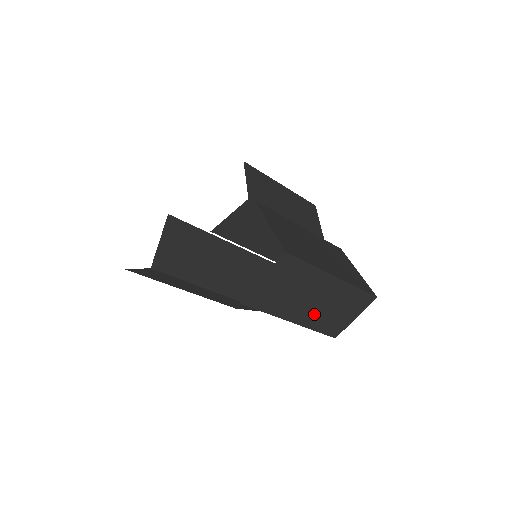
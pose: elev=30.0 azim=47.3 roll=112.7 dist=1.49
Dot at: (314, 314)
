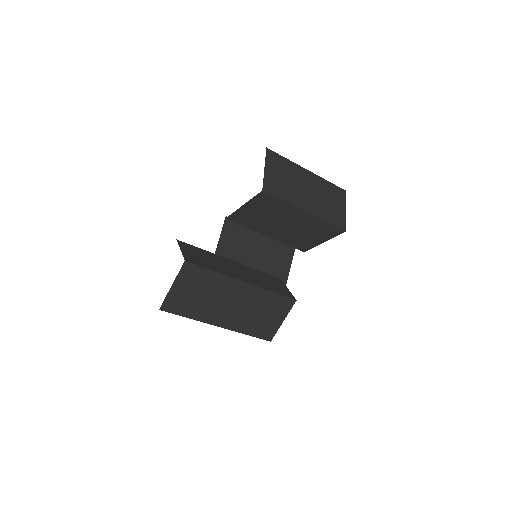
Dot at: (316, 205)
